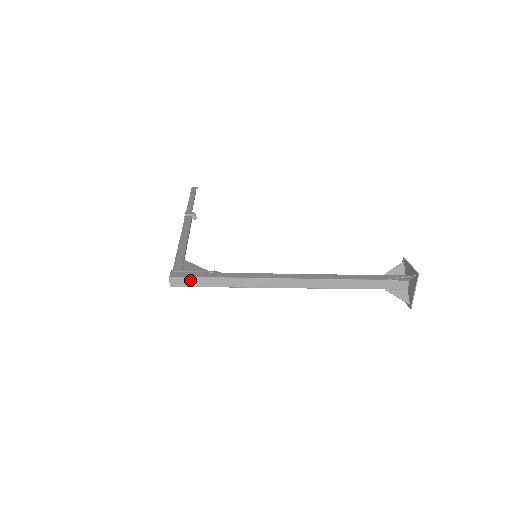
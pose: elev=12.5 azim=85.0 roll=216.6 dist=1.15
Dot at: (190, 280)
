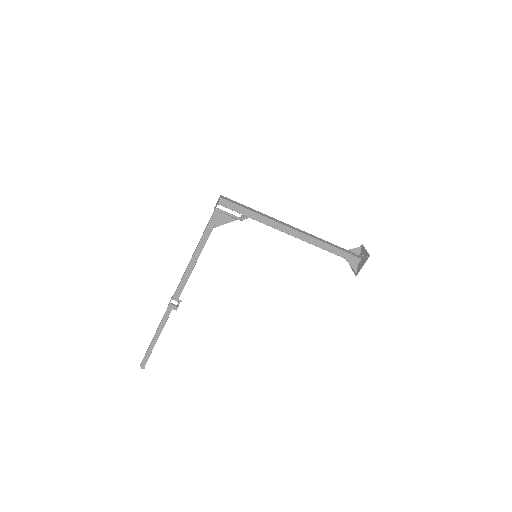
Dot at: (233, 201)
